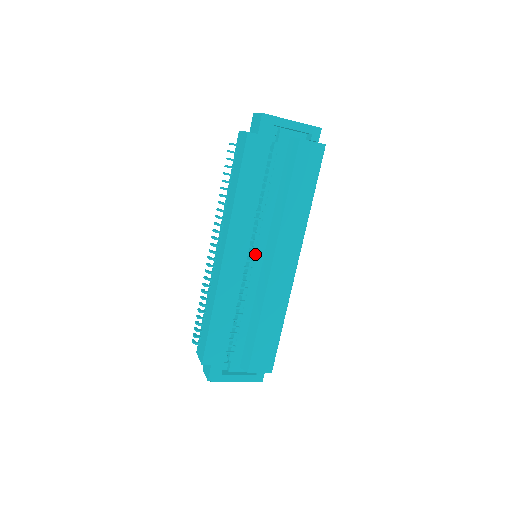
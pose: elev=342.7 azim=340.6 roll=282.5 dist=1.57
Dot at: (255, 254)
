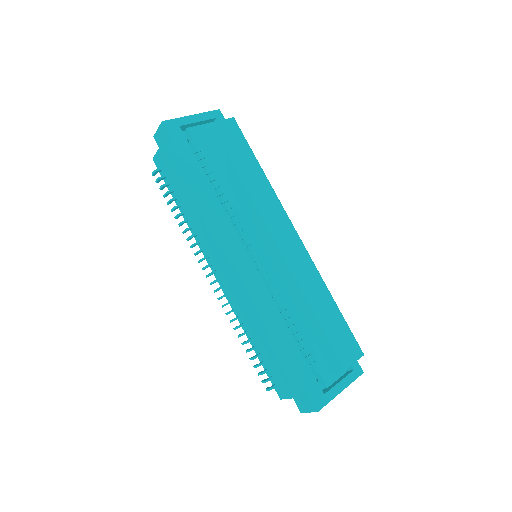
Dot at: (254, 251)
